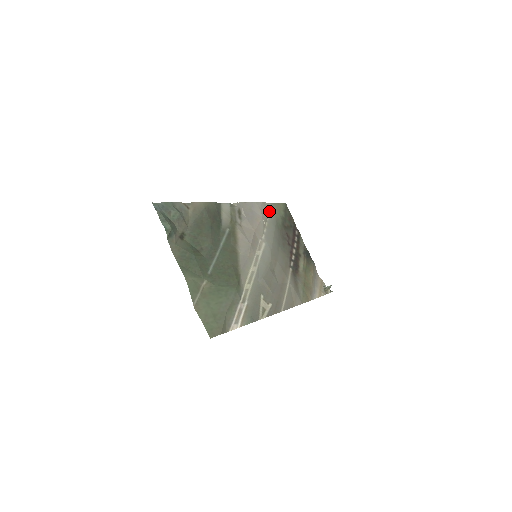
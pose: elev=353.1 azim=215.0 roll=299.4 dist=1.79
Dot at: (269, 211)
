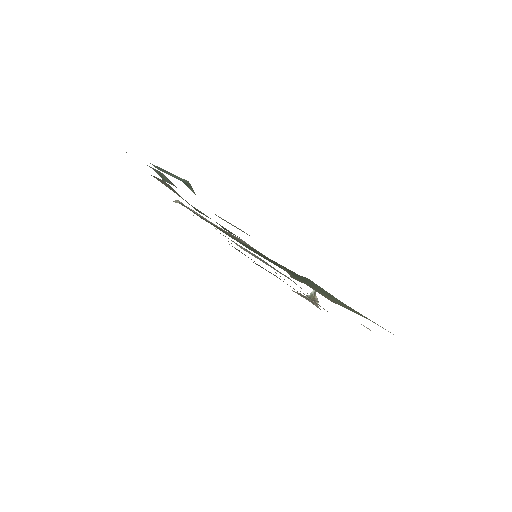
Dot at: occluded
